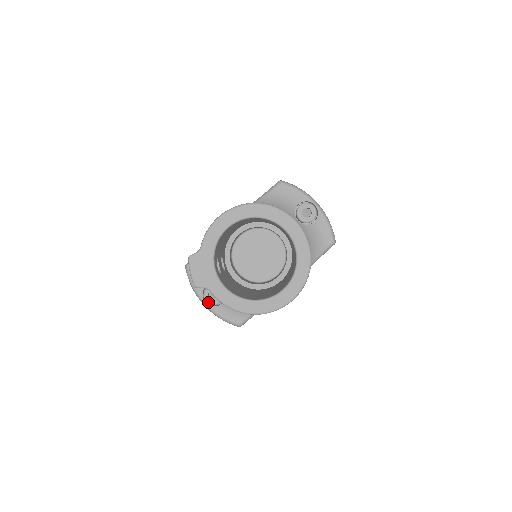
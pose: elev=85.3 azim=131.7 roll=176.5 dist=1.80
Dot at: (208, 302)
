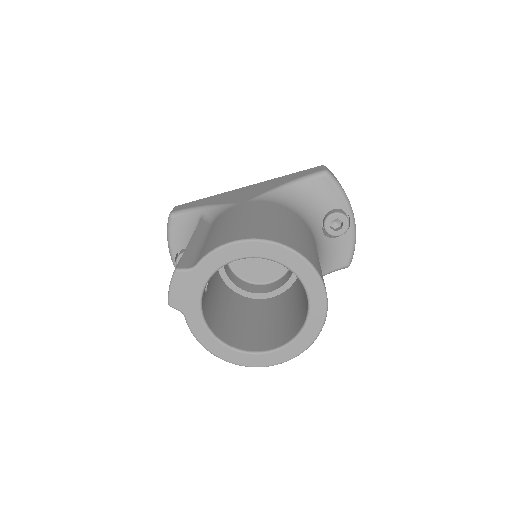
Dot at: occluded
